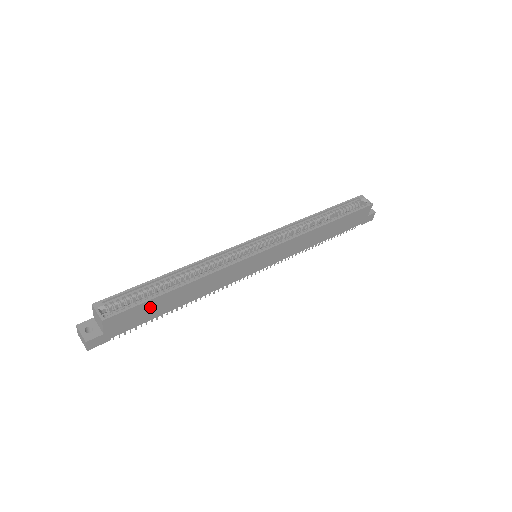
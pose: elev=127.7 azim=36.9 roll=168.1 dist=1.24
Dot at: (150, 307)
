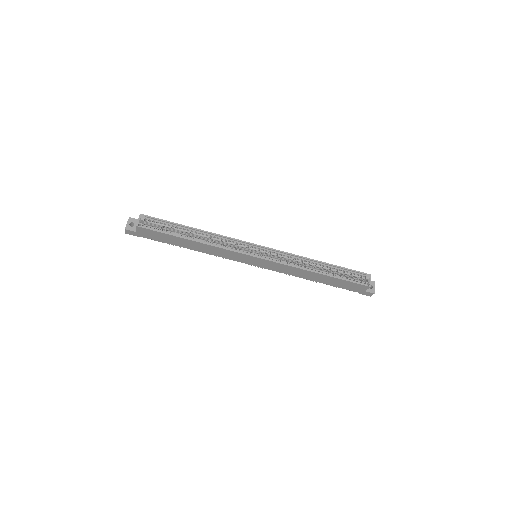
Dot at: (167, 237)
